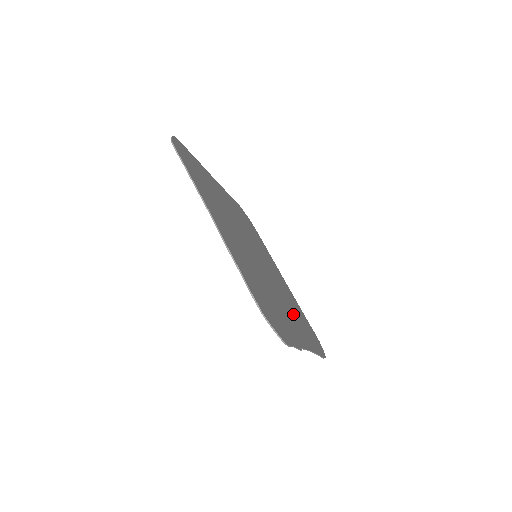
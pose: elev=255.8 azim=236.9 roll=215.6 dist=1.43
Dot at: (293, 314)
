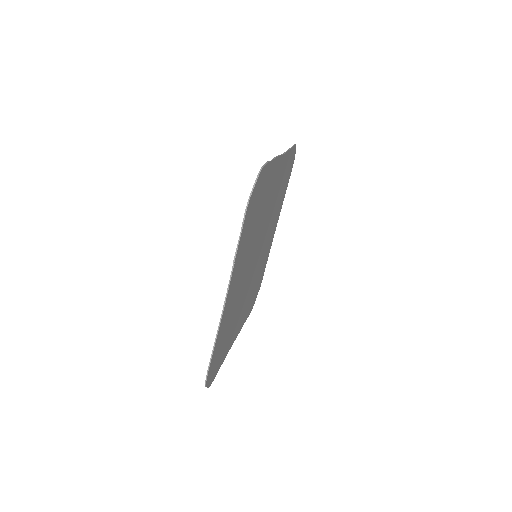
Dot at: (234, 305)
